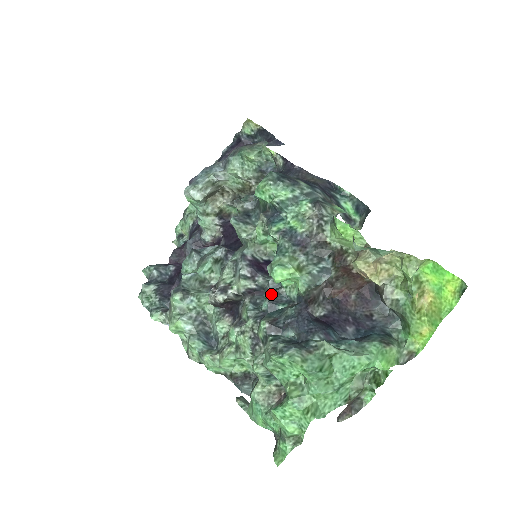
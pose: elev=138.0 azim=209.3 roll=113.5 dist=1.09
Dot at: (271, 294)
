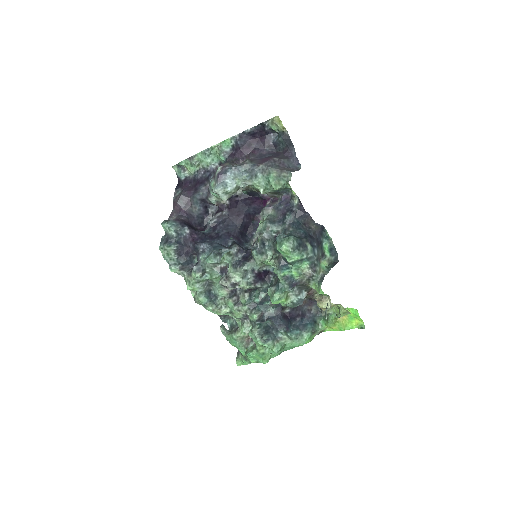
Dot at: (263, 295)
